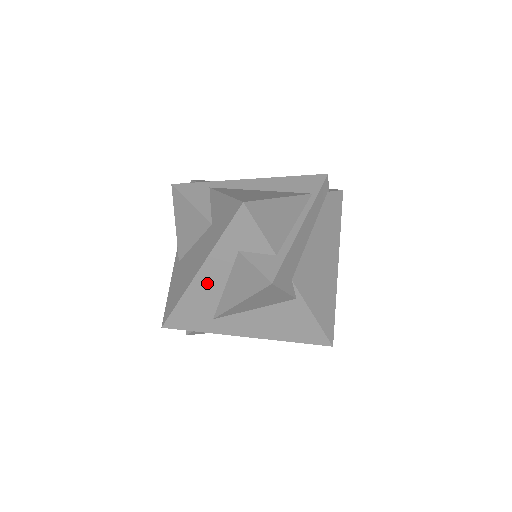
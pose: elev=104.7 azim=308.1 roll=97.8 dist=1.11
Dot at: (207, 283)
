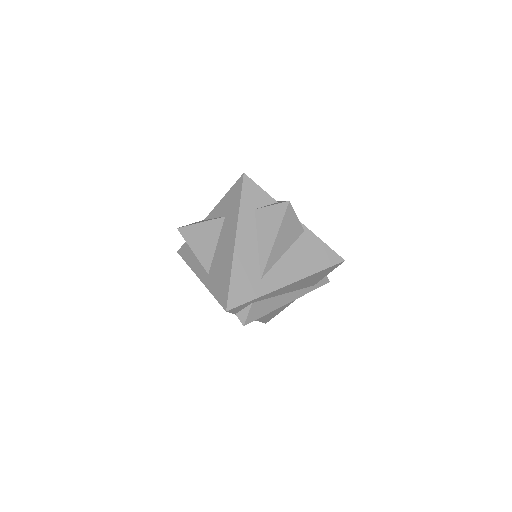
Dot at: (245, 247)
